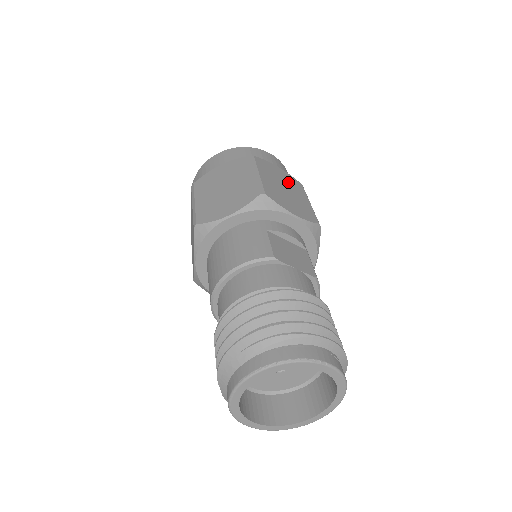
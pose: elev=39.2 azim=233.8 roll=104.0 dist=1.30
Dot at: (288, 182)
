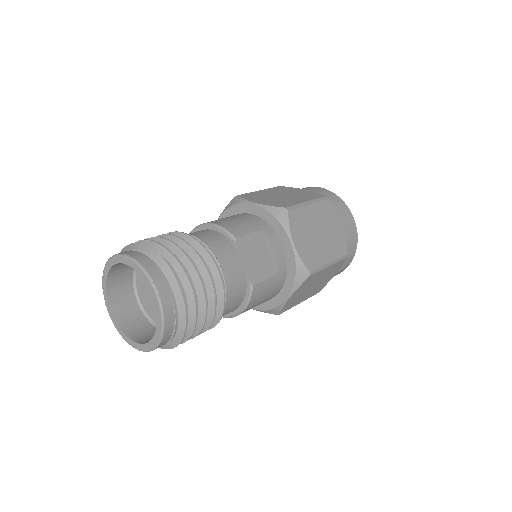
Dot at: (333, 237)
